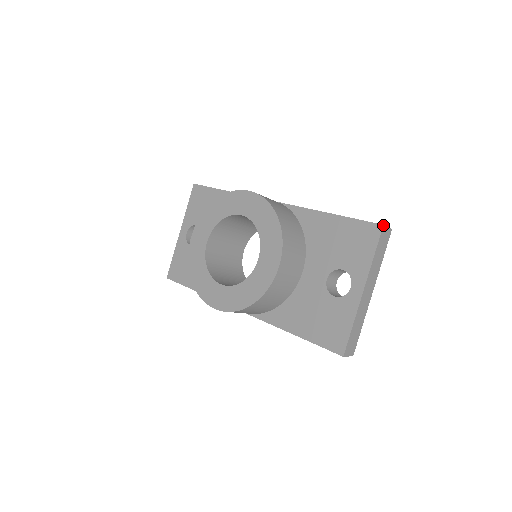
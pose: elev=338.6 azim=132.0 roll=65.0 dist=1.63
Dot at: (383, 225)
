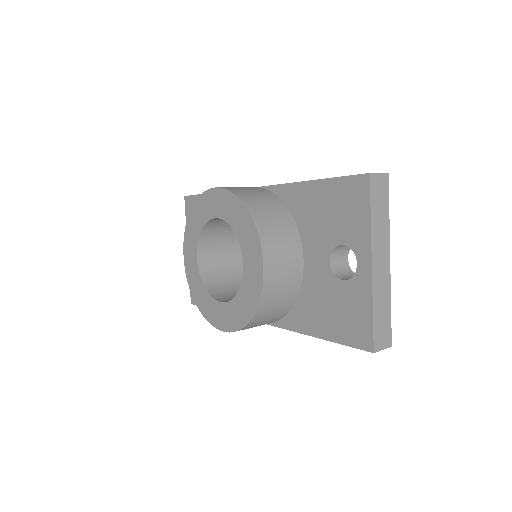
Dot at: (369, 173)
